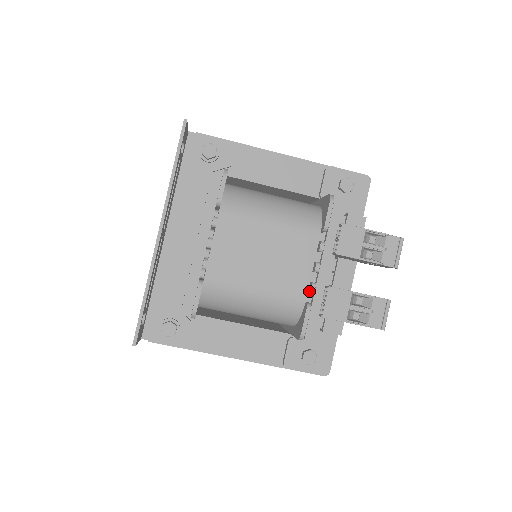
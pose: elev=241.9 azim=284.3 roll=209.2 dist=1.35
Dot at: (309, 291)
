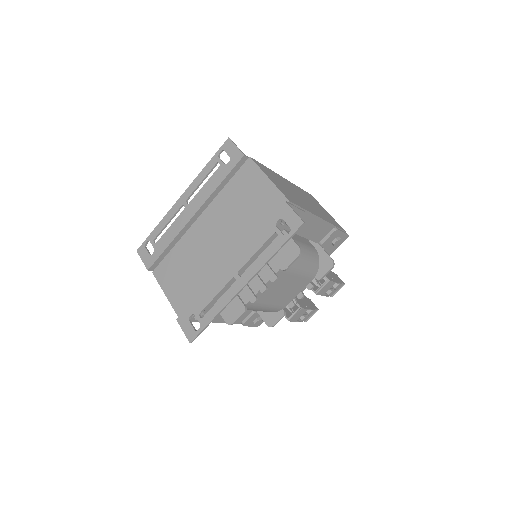
Dot at: (290, 307)
